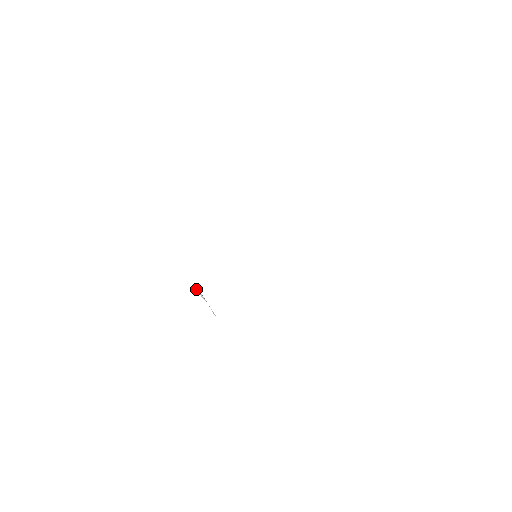
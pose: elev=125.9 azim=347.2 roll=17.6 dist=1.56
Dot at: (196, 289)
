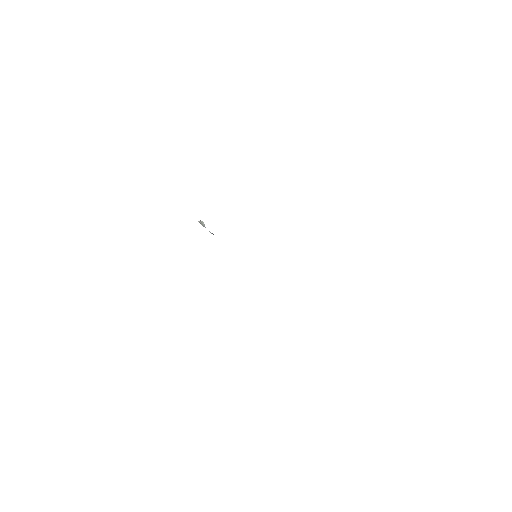
Dot at: occluded
